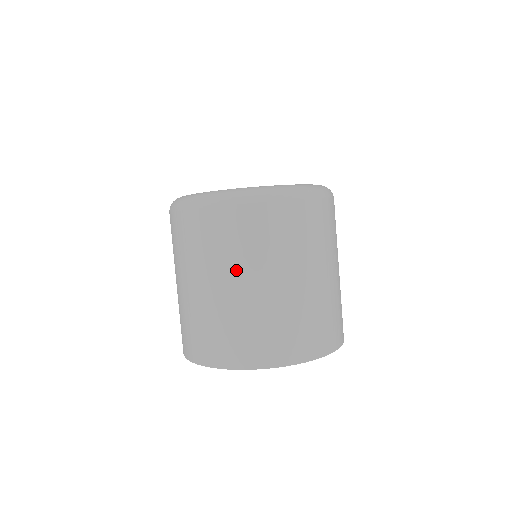
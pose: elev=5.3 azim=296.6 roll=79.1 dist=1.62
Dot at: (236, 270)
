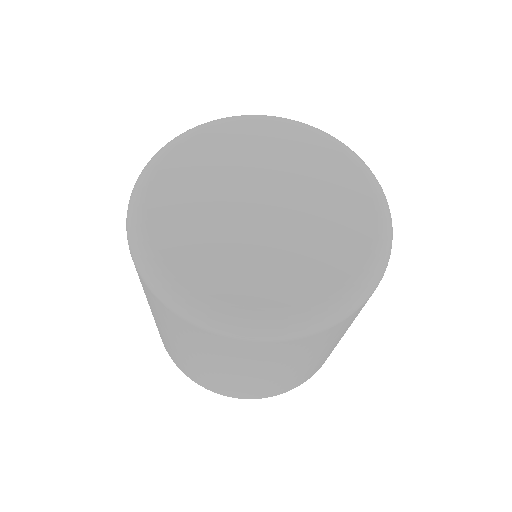
Dot at: occluded
